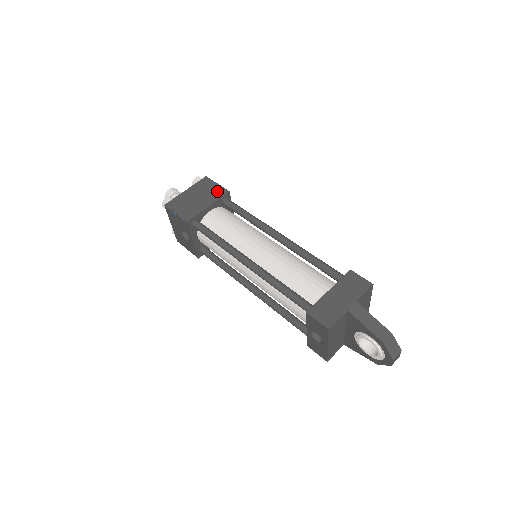
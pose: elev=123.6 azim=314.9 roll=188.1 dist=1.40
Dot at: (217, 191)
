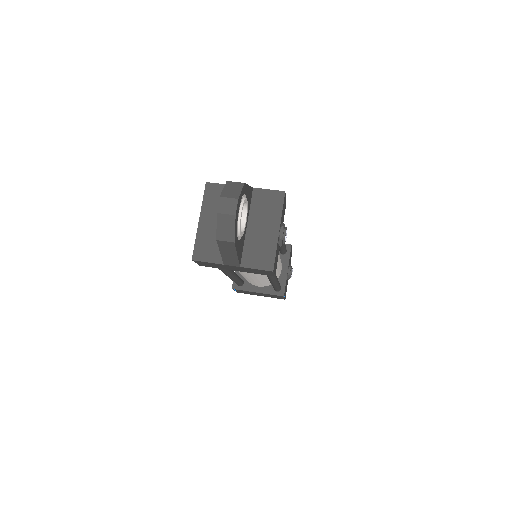
Dot at: occluded
